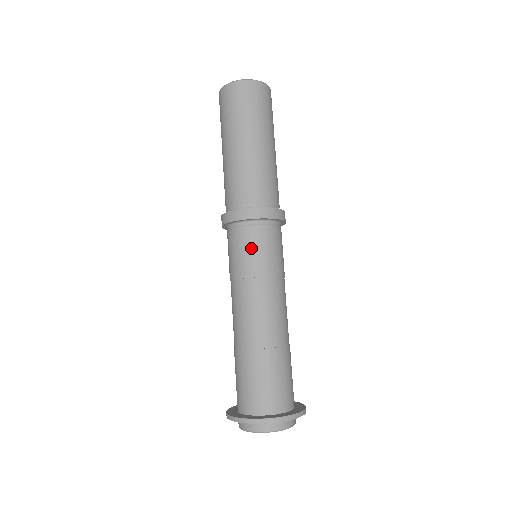
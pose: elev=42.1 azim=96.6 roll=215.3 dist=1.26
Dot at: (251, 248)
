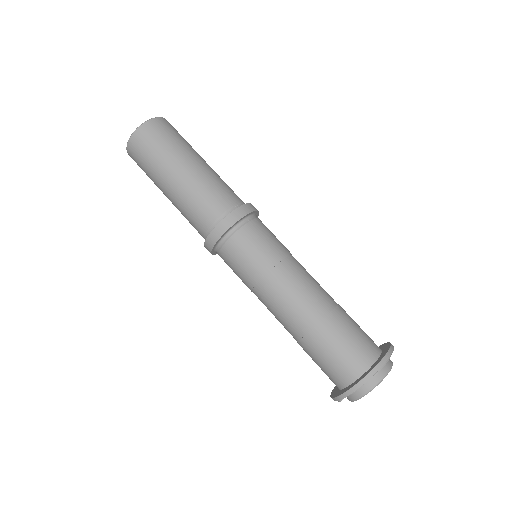
Dot at: (250, 248)
